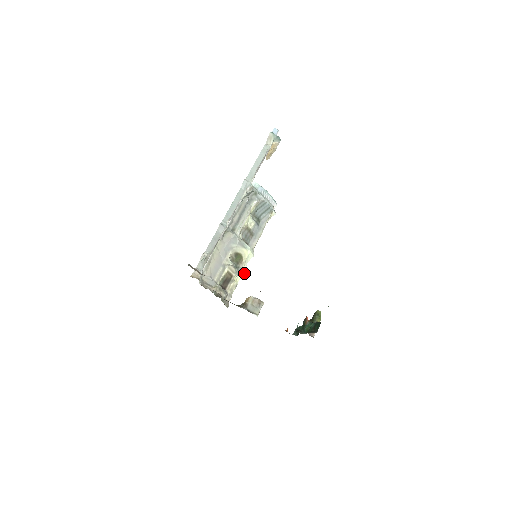
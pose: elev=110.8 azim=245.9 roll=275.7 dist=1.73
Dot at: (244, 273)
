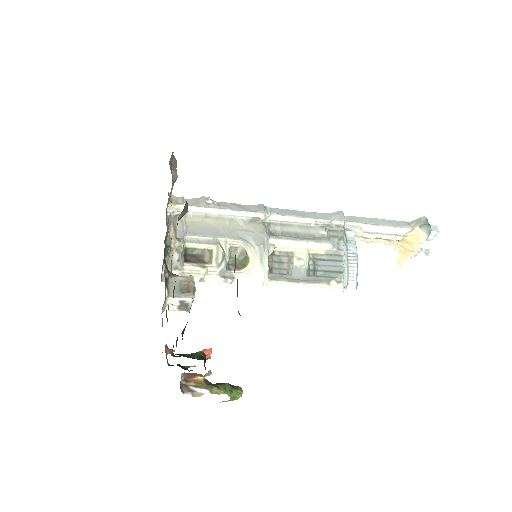
Dot at: (228, 282)
